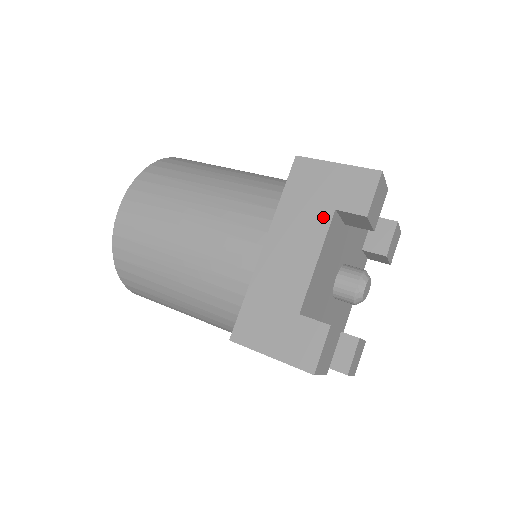
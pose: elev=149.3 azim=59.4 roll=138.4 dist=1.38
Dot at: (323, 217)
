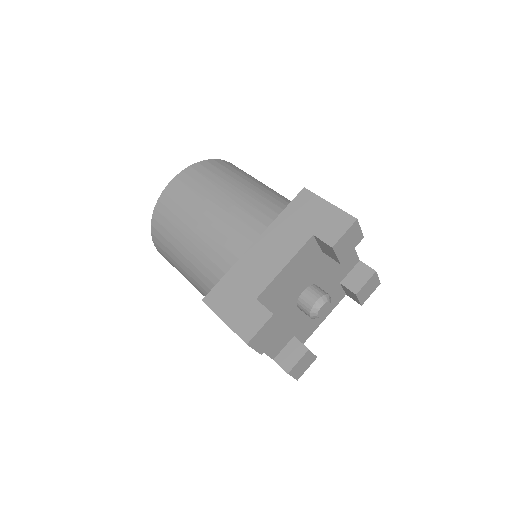
Dot at: (303, 237)
